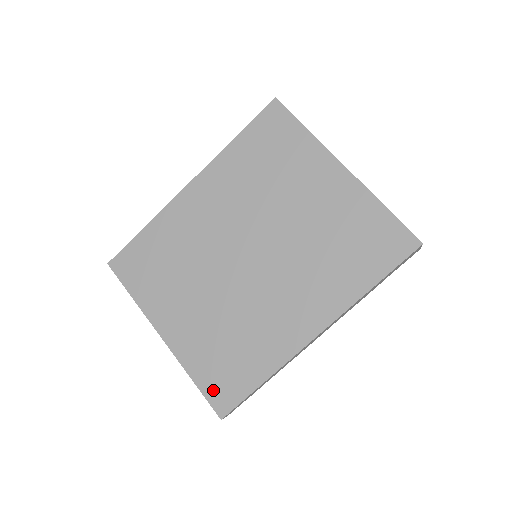
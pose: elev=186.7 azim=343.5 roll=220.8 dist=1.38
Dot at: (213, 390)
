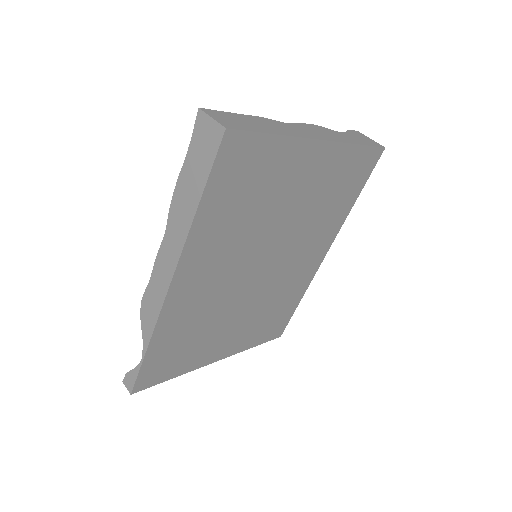
Dot at: (270, 335)
